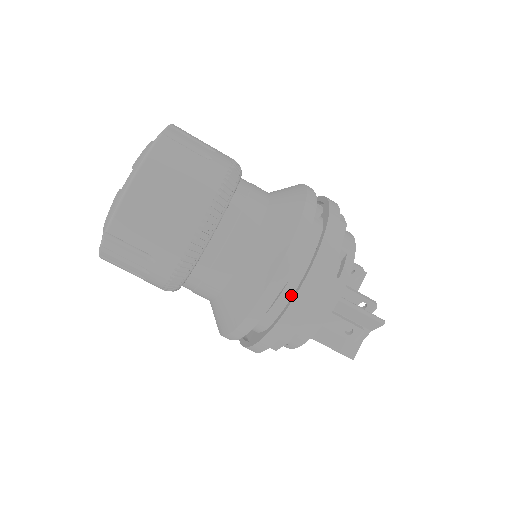
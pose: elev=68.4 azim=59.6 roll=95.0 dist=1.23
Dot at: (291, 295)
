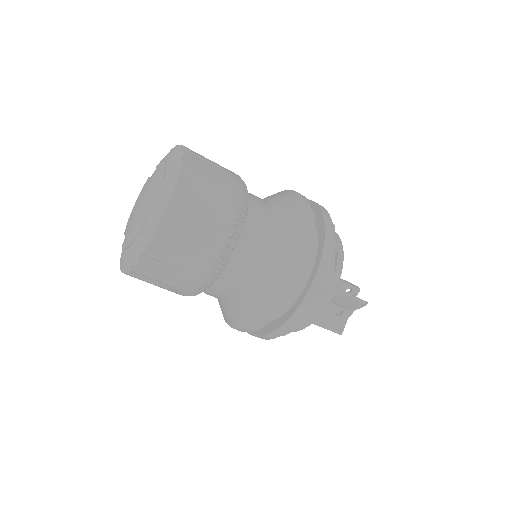
Dot at: (299, 291)
